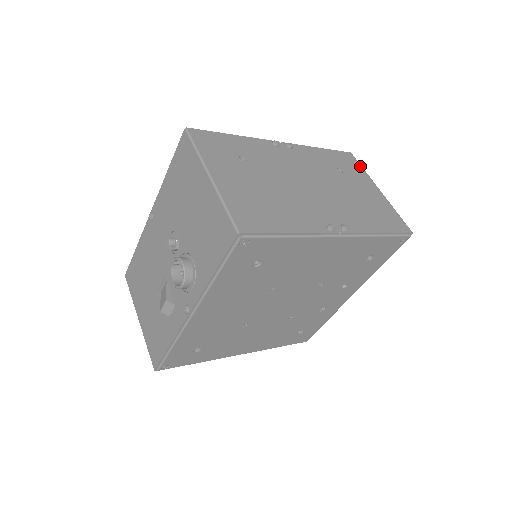
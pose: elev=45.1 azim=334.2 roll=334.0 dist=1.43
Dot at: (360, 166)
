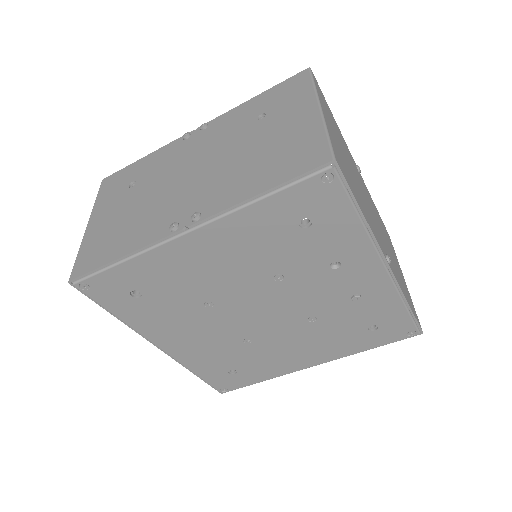
Dot at: (309, 83)
